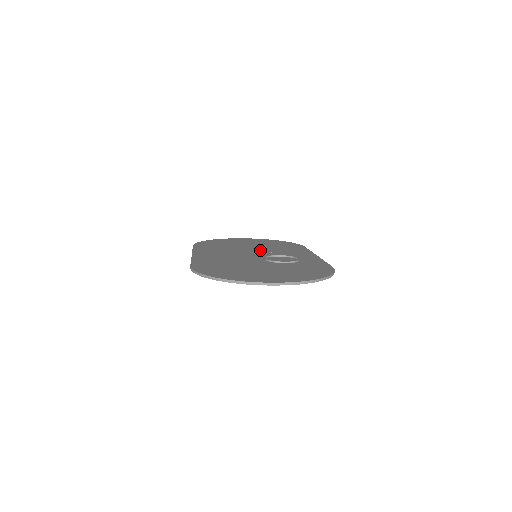
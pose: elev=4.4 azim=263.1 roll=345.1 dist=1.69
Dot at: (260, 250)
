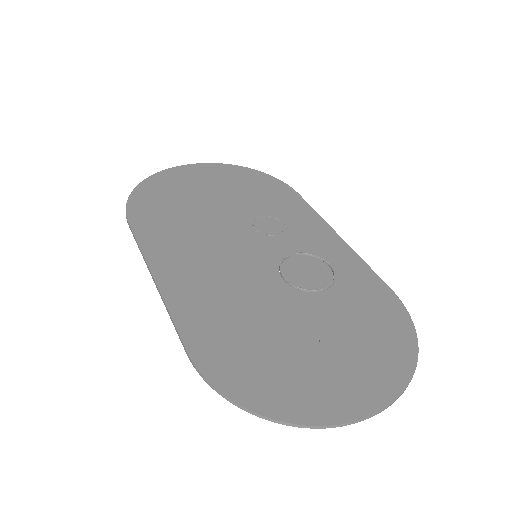
Dot at: (248, 227)
